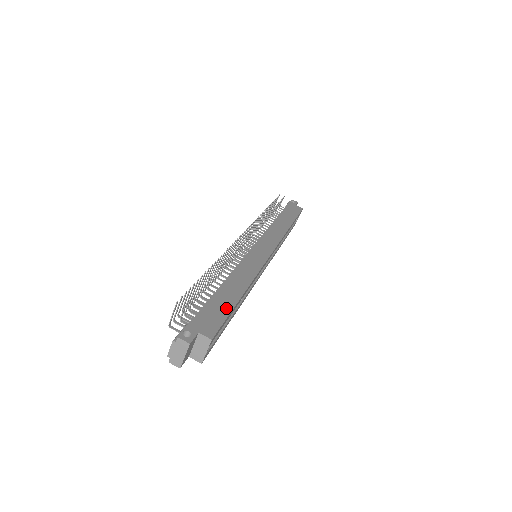
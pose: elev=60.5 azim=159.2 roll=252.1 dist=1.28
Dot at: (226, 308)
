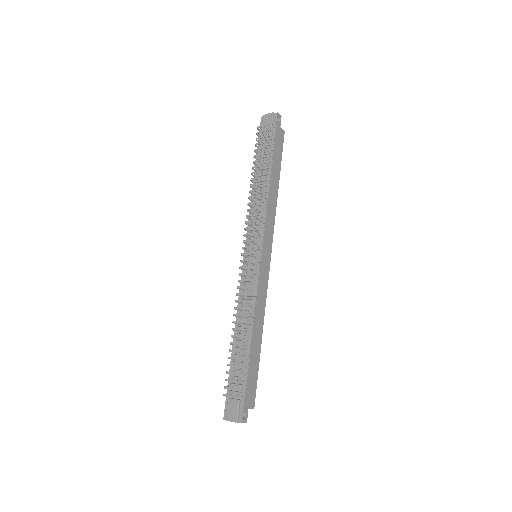
Dot at: (256, 368)
